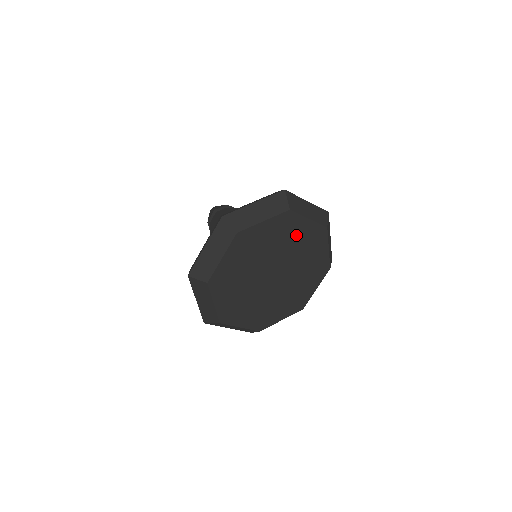
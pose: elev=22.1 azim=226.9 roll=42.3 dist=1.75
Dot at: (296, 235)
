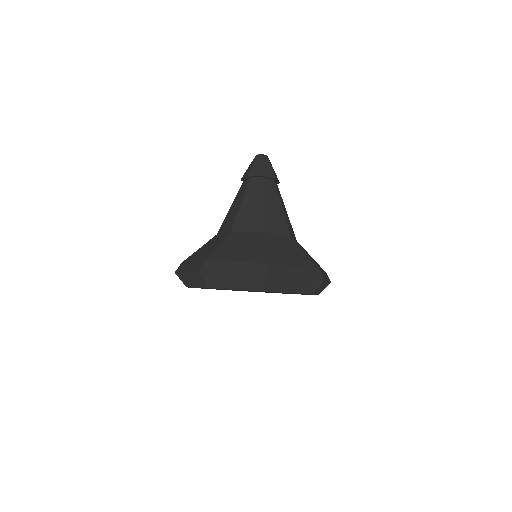
Dot at: occluded
